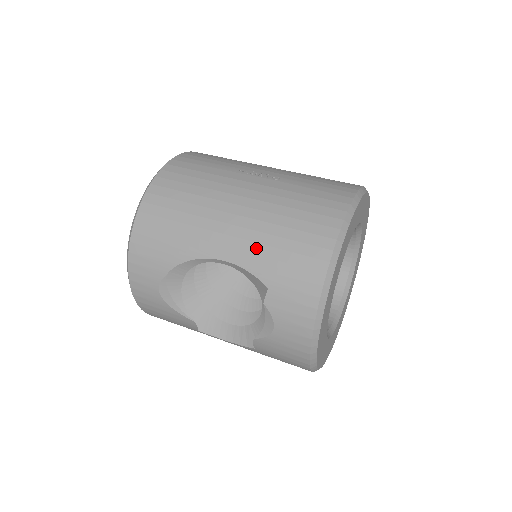
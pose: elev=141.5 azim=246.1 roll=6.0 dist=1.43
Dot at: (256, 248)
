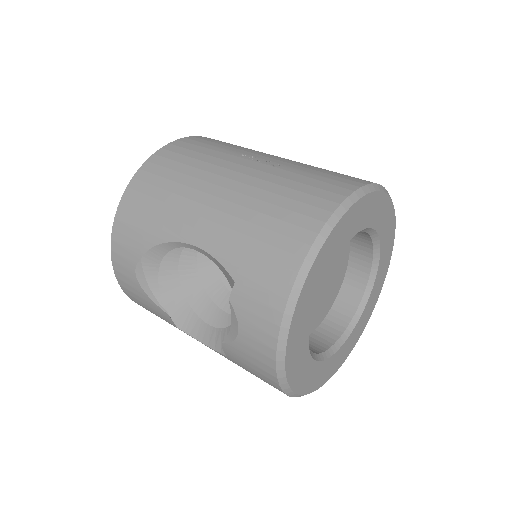
Dot at: (229, 235)
